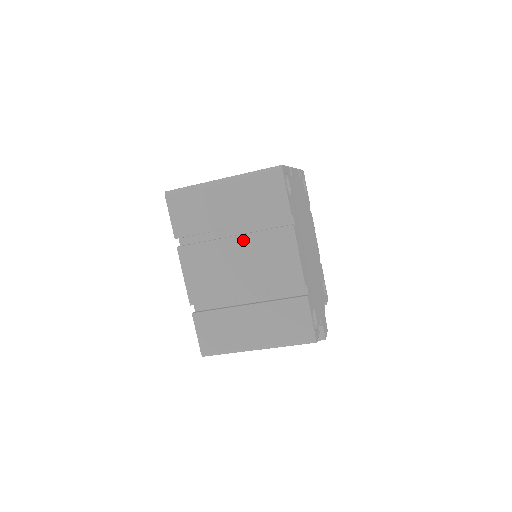
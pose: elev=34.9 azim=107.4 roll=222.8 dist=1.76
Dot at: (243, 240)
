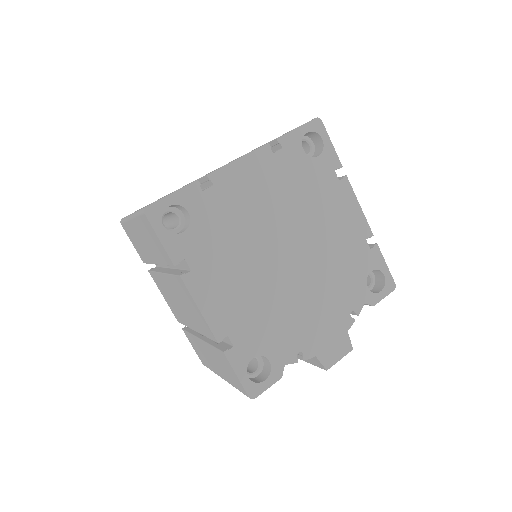
Dot at: (167, 279)
